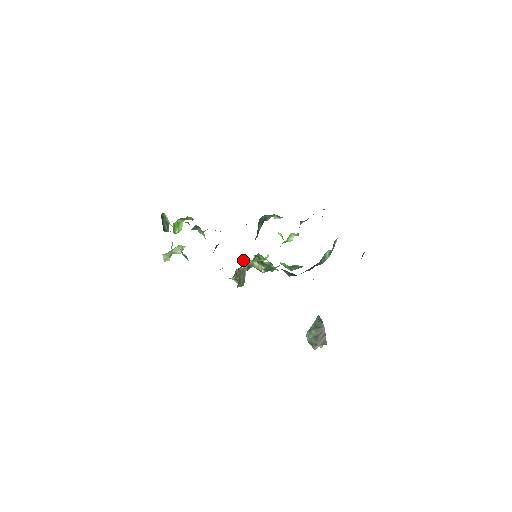
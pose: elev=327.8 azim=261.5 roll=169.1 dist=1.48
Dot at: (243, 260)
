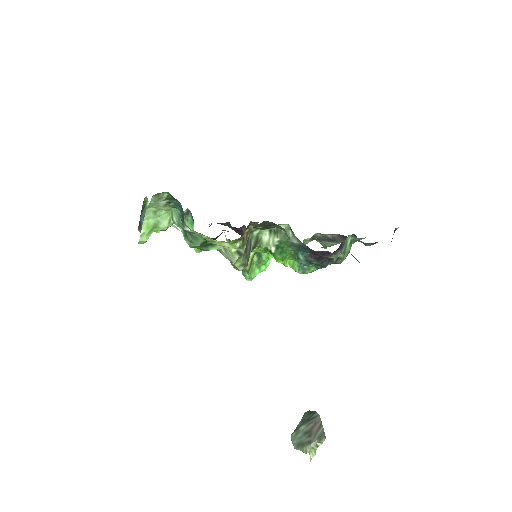
Dot at: occluded
